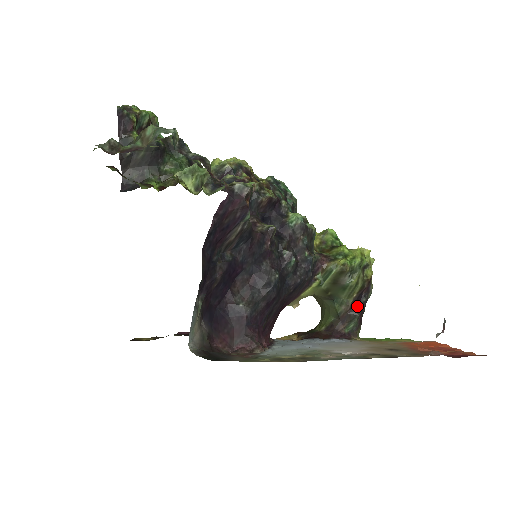
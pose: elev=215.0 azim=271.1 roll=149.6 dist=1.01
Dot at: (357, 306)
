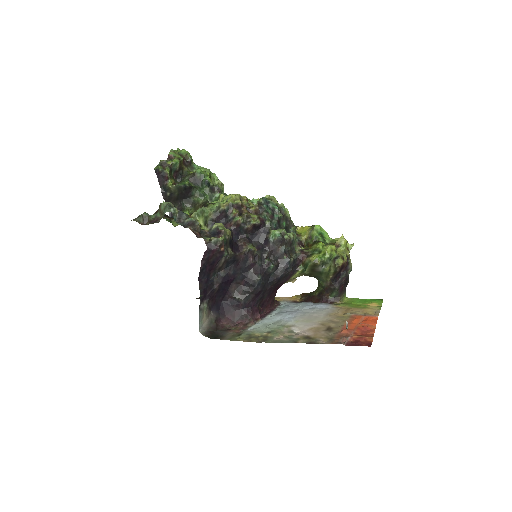
Dot at: (336, 281)
